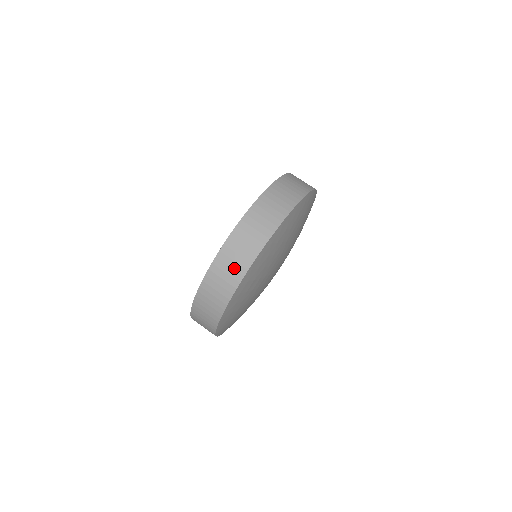
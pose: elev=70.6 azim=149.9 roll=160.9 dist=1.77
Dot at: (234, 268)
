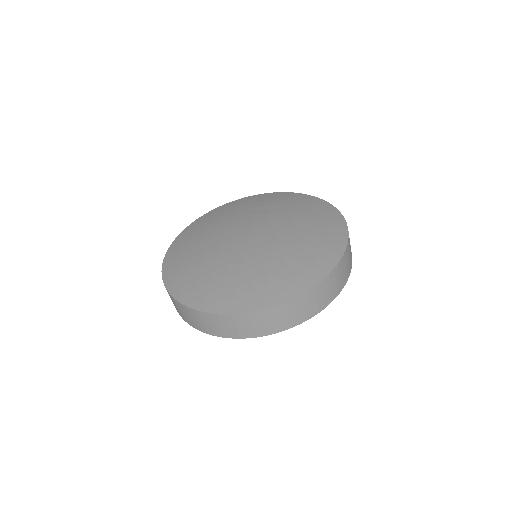
Dot at: (246, 329)
